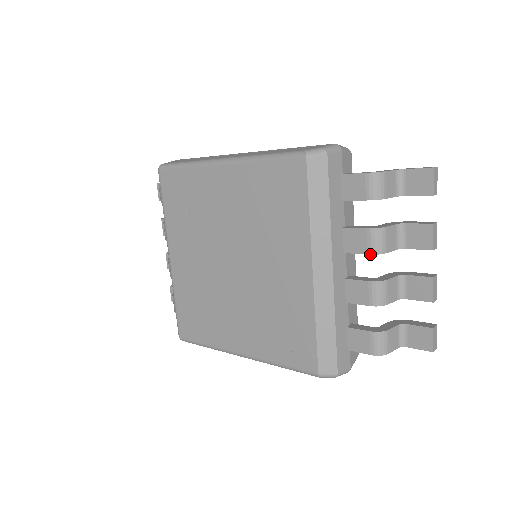
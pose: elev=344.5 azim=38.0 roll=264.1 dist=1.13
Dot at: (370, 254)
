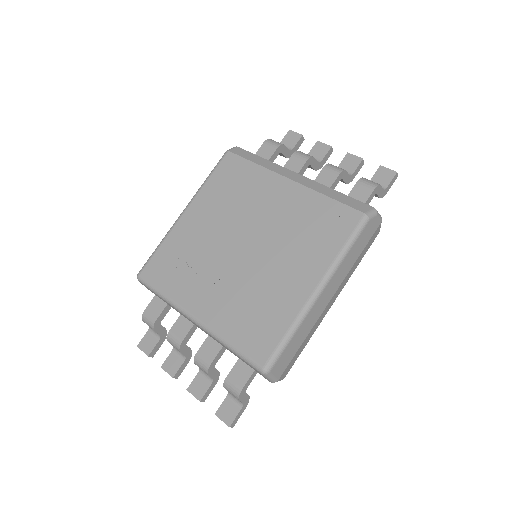
Dot at: (307, 160)
